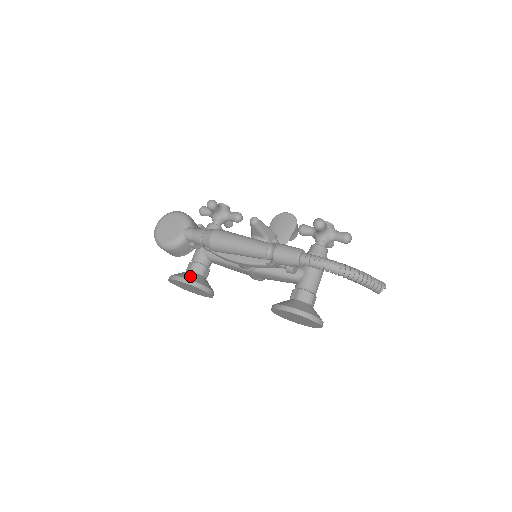
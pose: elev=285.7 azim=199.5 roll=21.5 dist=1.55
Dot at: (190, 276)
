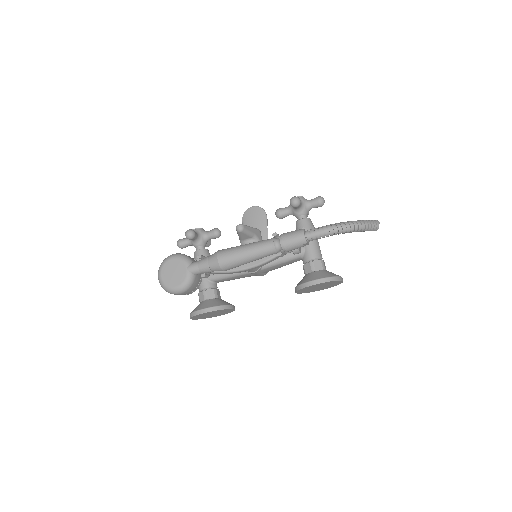
Dot at: (209, 304)
